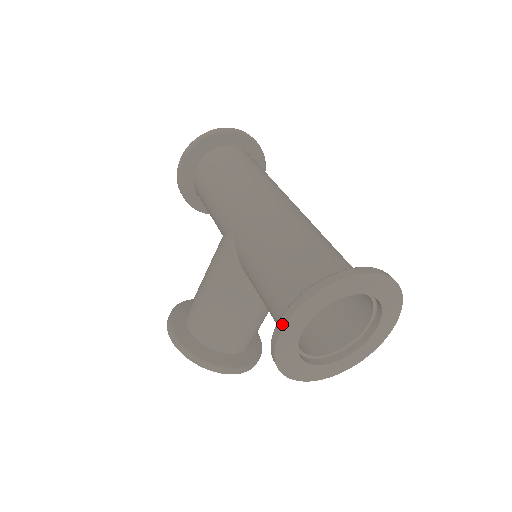
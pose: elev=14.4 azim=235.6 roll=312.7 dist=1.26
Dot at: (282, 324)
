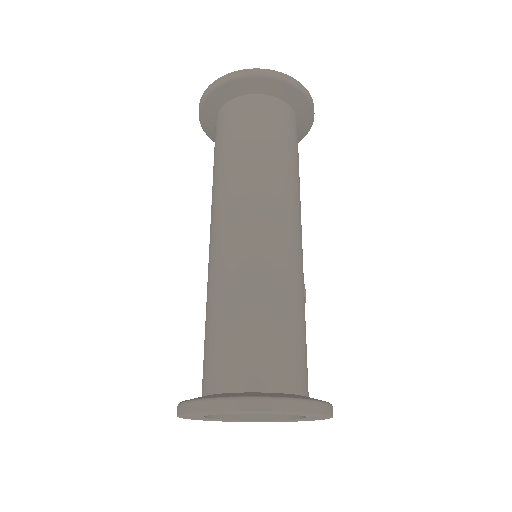
Dot at: occluded
